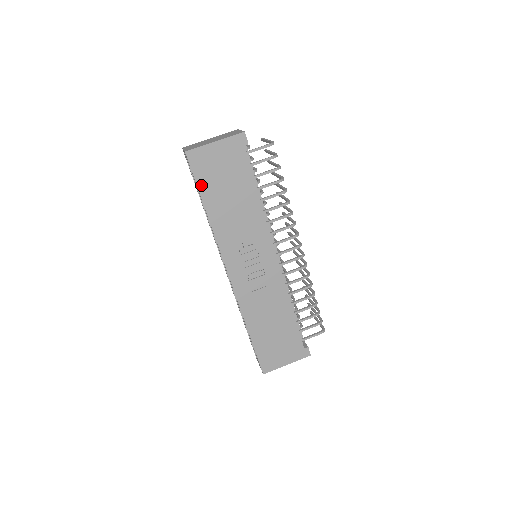
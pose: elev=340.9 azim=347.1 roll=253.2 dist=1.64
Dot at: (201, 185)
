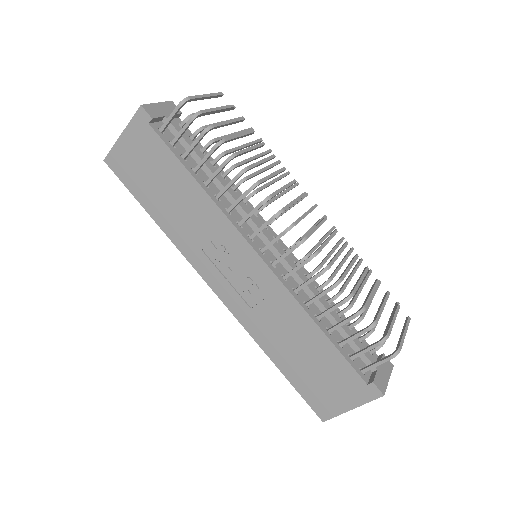
Dot at: (135, 191)
